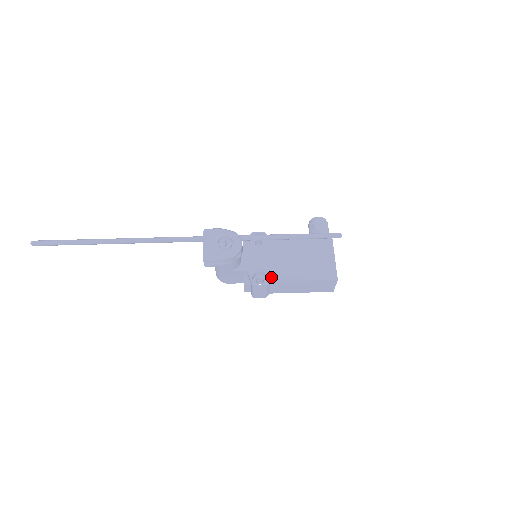
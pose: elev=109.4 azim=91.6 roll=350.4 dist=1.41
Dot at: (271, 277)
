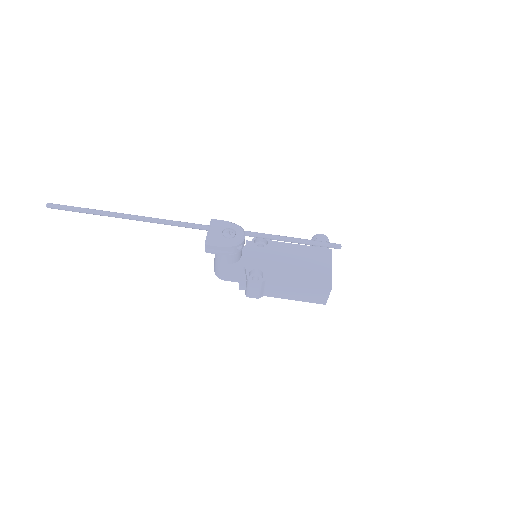
Dot at: (267, 276)
